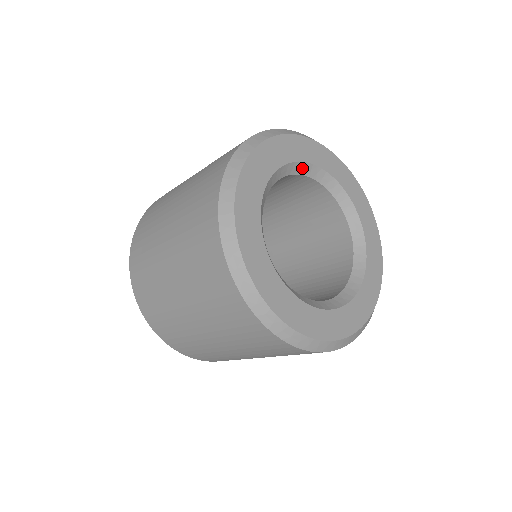
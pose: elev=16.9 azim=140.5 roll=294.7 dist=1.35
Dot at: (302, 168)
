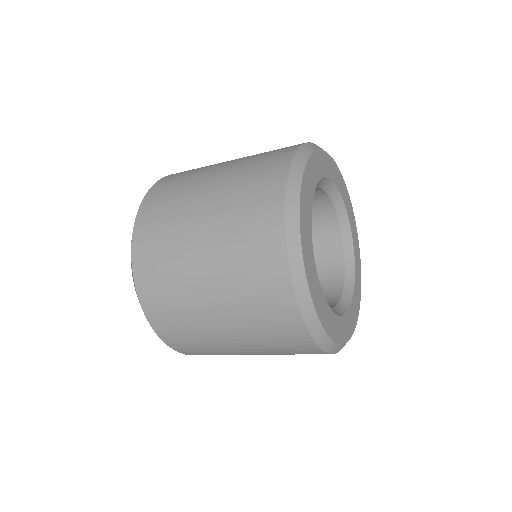
Dot at: (329, 186)
